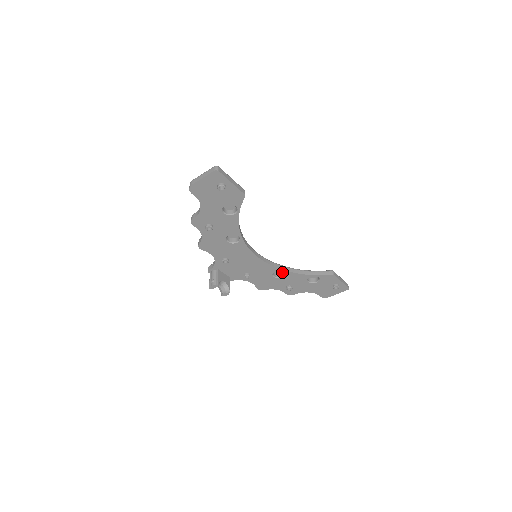
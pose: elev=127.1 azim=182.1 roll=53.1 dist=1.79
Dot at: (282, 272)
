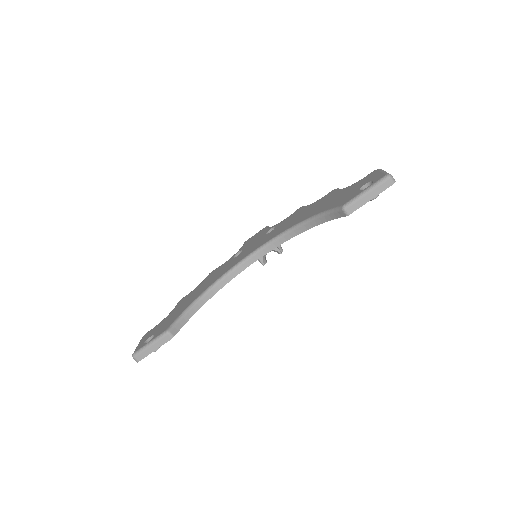
Dot at: occluded
